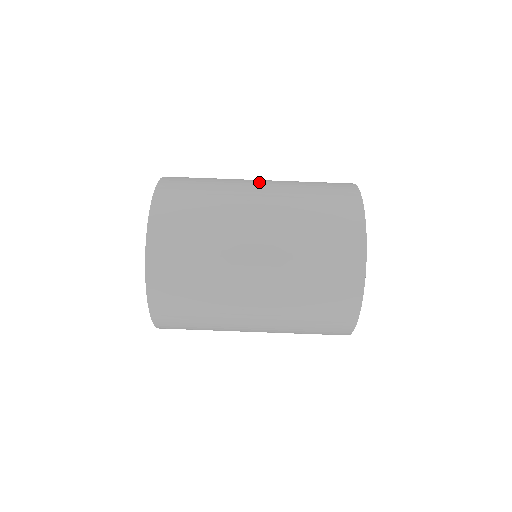
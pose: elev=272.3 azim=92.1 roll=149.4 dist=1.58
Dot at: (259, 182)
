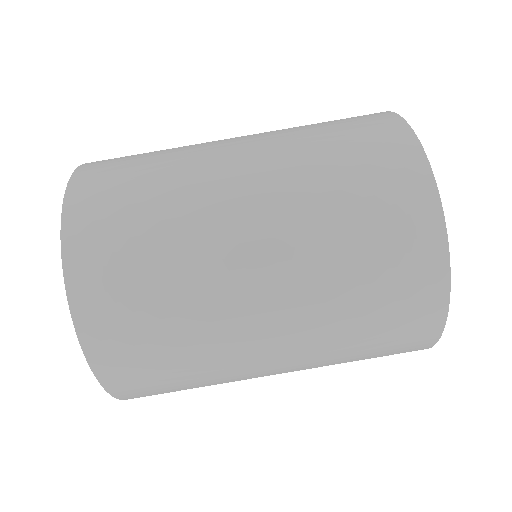
Dot at: occluded
